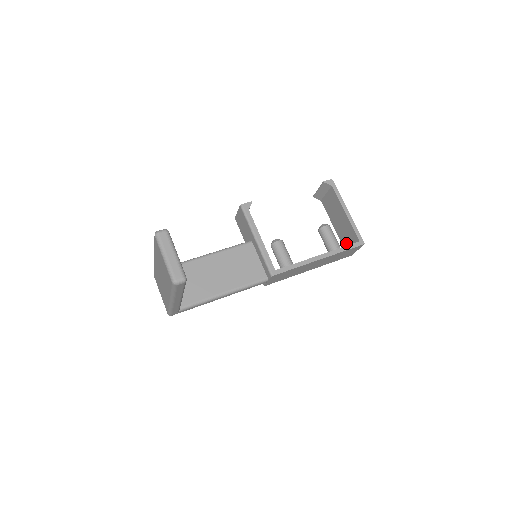
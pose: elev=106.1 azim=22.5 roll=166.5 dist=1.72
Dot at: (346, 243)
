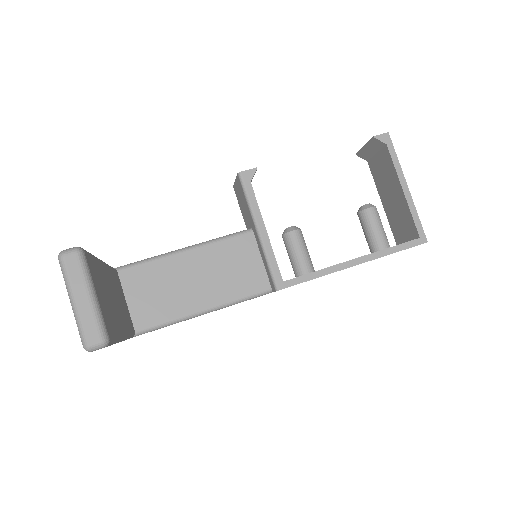
Dot at: (398, 232)
